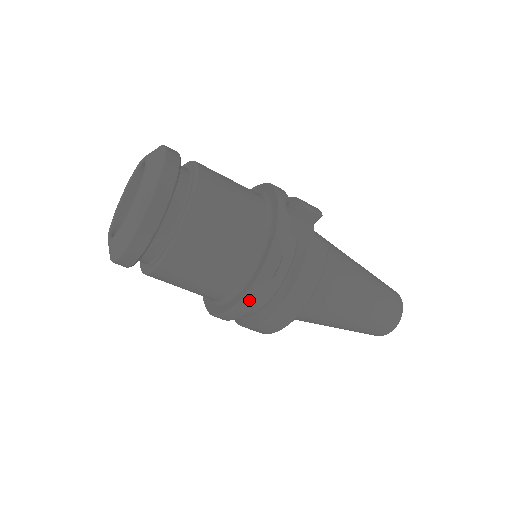
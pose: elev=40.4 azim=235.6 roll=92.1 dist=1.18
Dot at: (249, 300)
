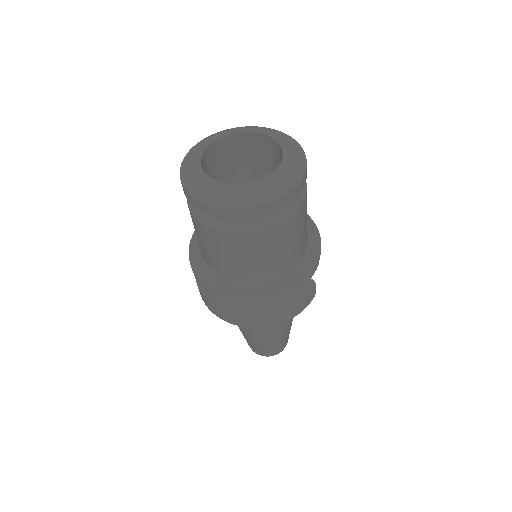
Dot at: (254, 301)
